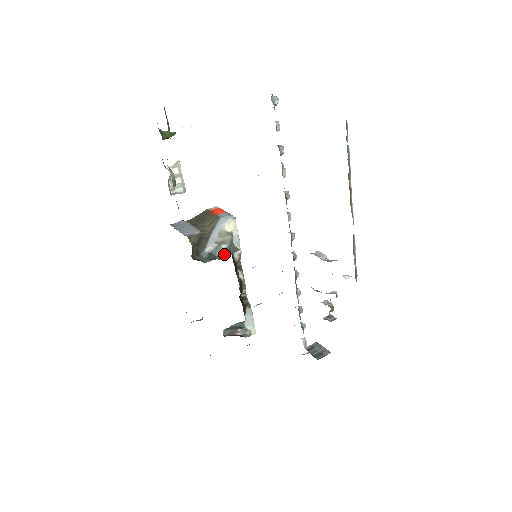
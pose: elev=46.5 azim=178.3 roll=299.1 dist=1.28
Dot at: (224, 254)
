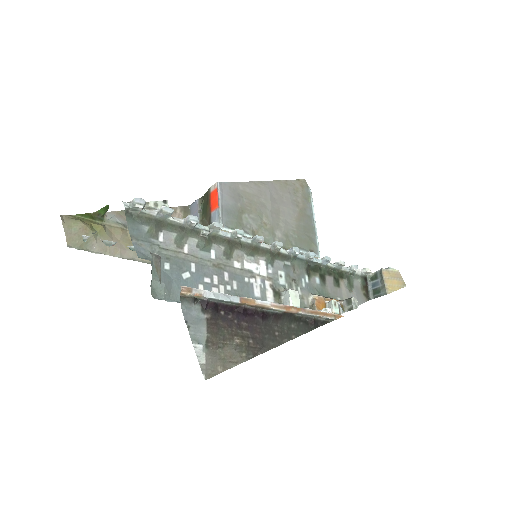
Dot at: occluded
